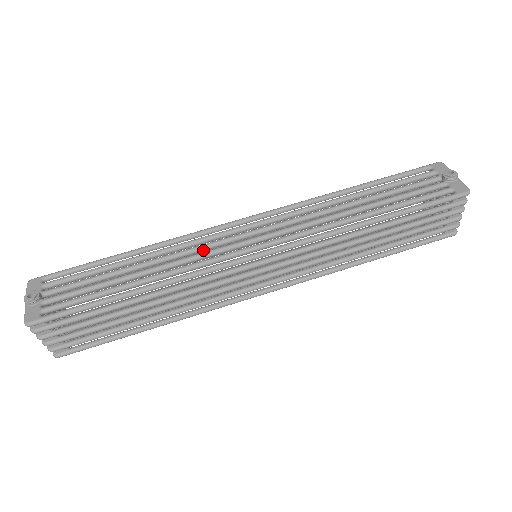
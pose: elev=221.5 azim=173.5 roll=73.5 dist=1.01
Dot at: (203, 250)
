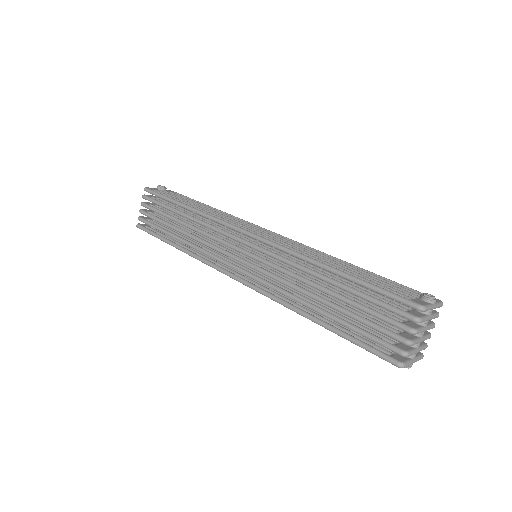
Dot at: occluded
